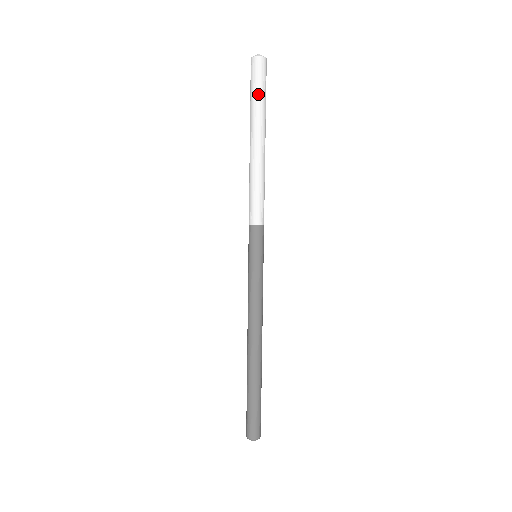
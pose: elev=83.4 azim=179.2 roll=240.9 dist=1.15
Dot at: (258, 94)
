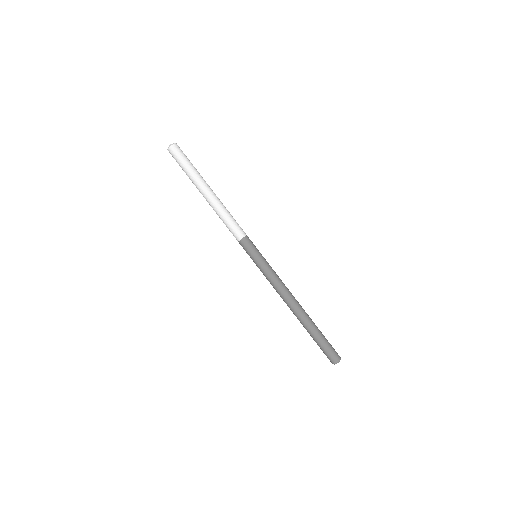
Dot at: (190, 164)
